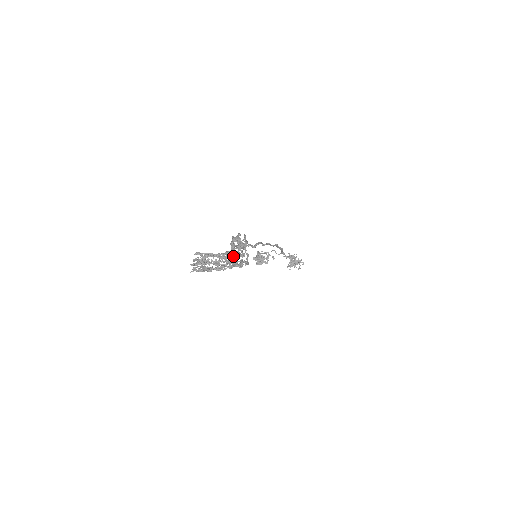
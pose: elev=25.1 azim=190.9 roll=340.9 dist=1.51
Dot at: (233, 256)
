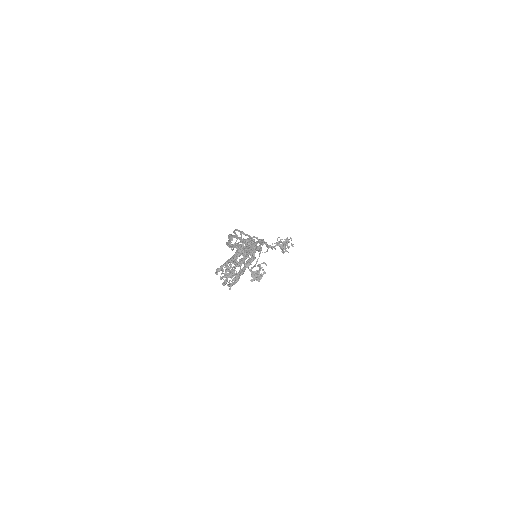
Dot at: (247, 244)
